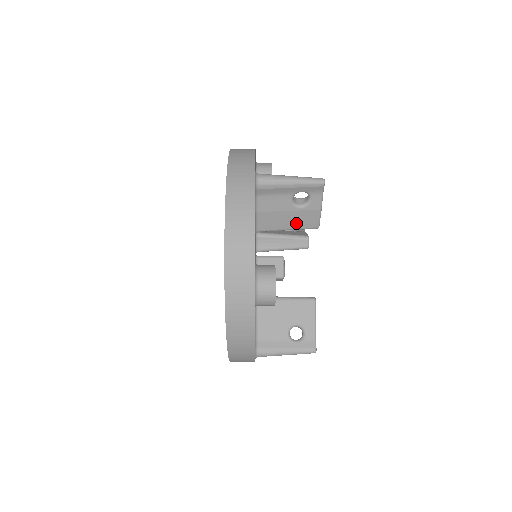
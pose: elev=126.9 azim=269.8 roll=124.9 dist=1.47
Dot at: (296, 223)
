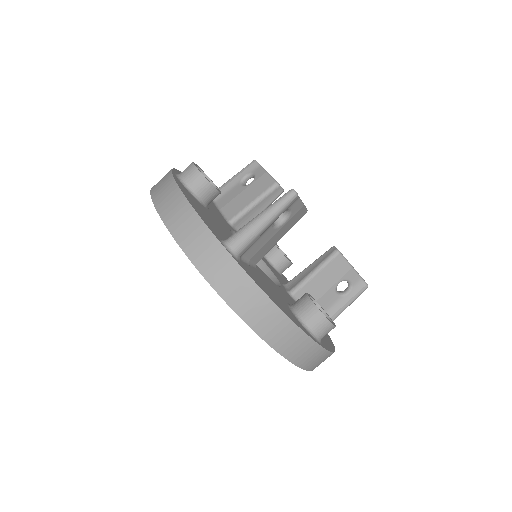
Dot at: (286, 230)
